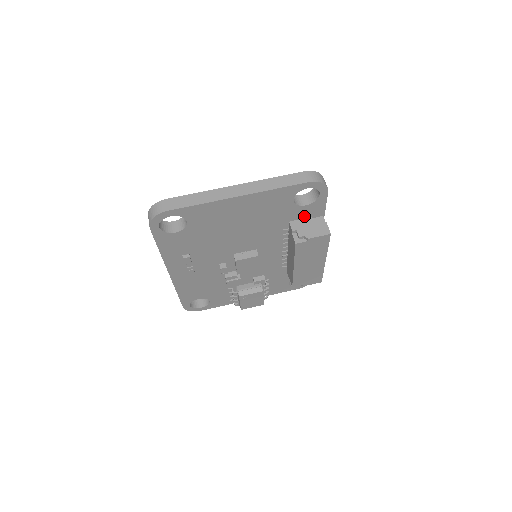
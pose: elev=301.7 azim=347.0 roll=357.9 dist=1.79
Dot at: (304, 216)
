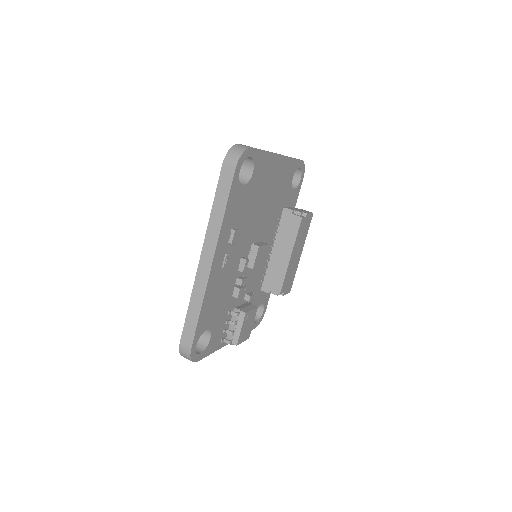
Dot at: (289, 204)
